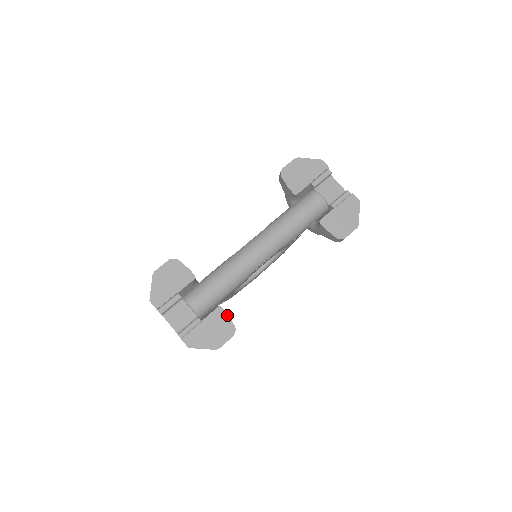
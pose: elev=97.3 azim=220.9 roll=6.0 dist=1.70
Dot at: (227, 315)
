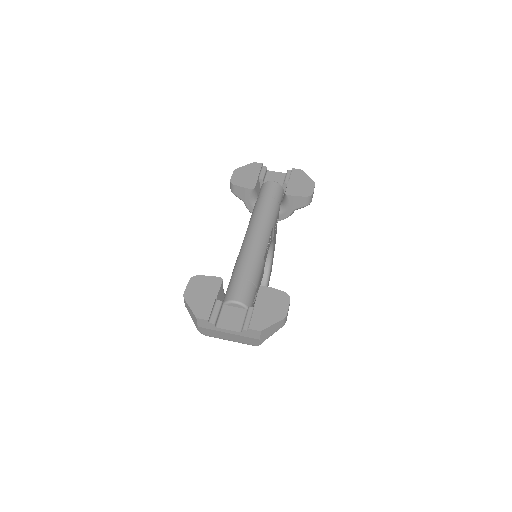
Dot at: (272, 288)
